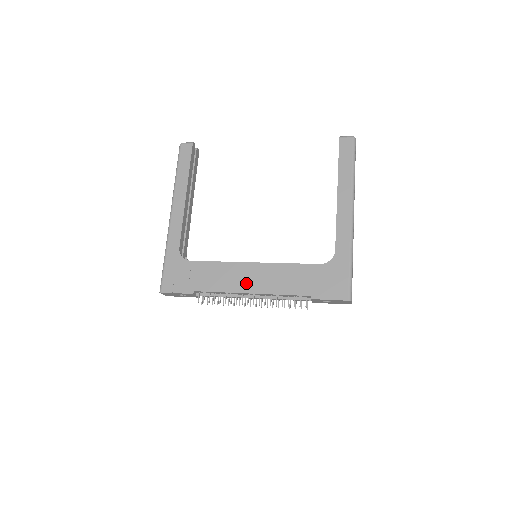
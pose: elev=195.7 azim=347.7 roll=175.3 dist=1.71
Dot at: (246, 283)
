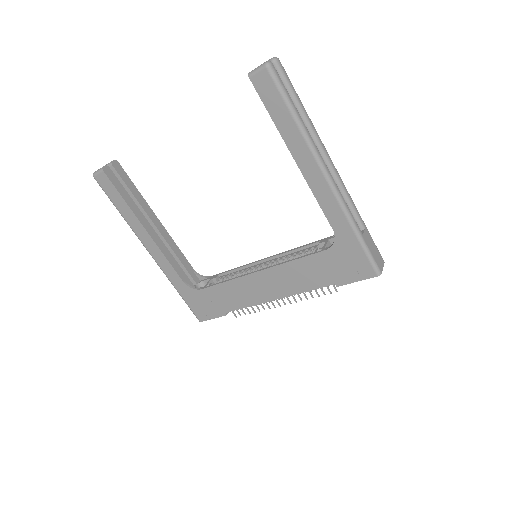
Dot at: (265, 292)
